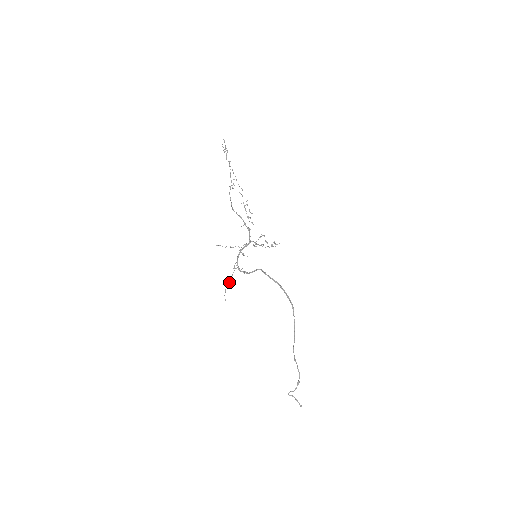
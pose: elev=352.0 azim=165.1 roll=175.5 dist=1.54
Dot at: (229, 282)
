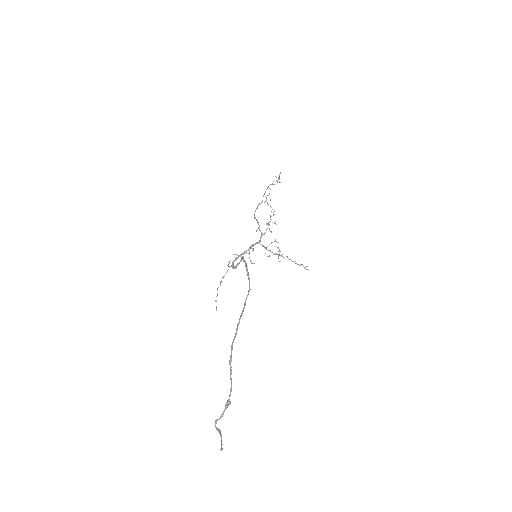
Dot at: (221, 282)
